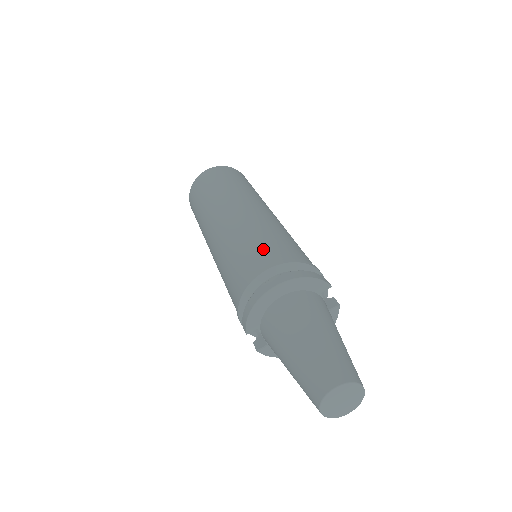
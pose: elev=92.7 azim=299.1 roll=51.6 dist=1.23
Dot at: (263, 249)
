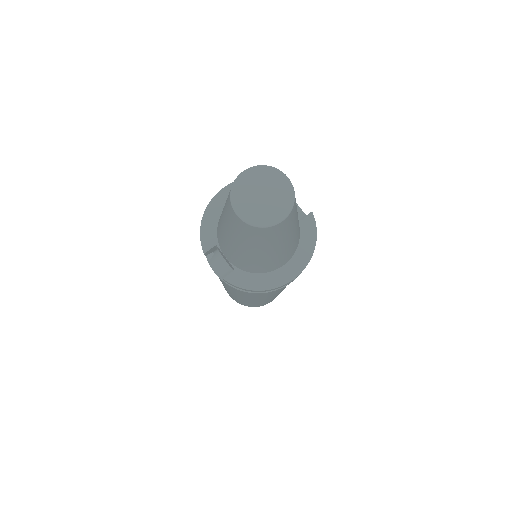
Dot at: occluded
